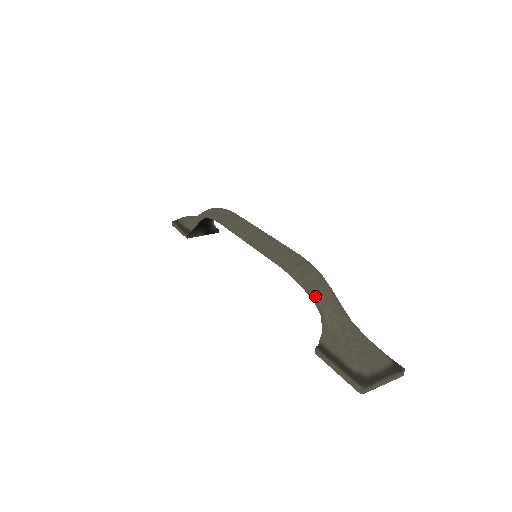
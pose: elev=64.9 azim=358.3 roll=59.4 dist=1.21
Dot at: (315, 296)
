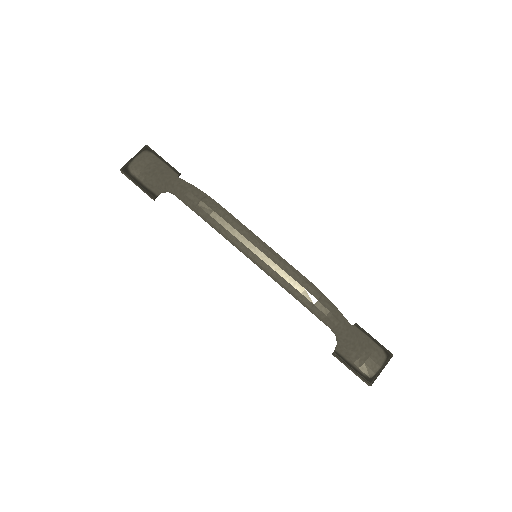
Dot at: (332, 329)
